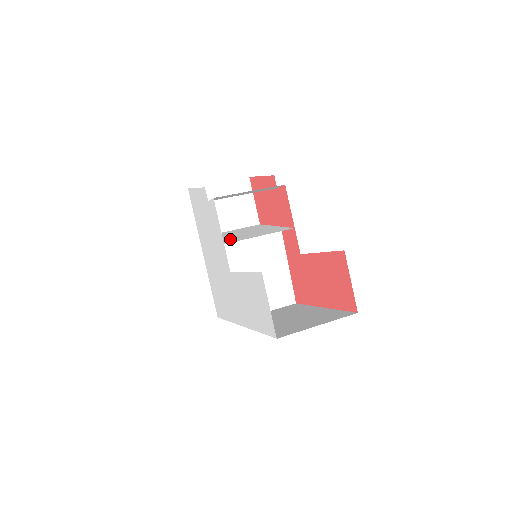
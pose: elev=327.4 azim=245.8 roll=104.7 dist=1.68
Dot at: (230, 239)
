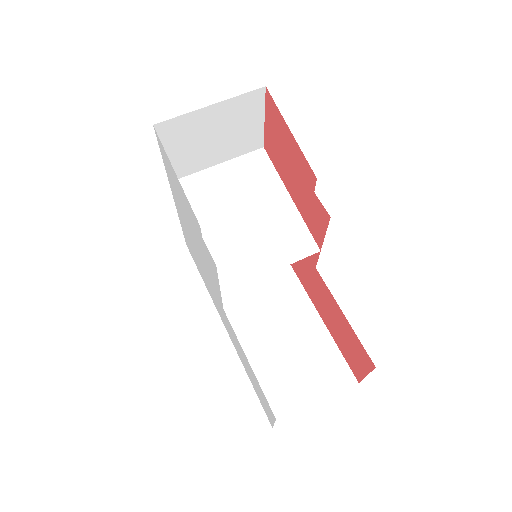
Dot at: (226, 260)
